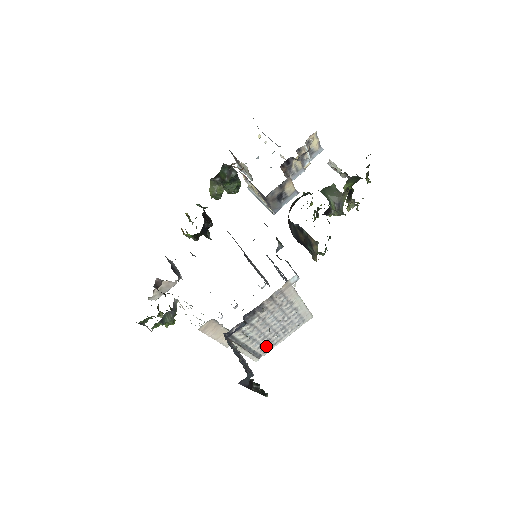
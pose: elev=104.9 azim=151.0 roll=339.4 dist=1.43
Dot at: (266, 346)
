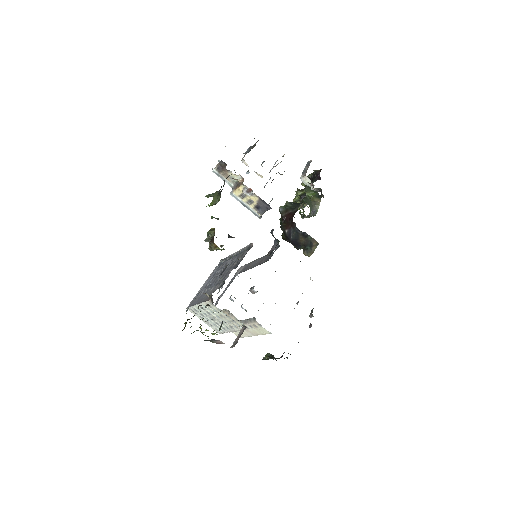
Dot at: occluded
